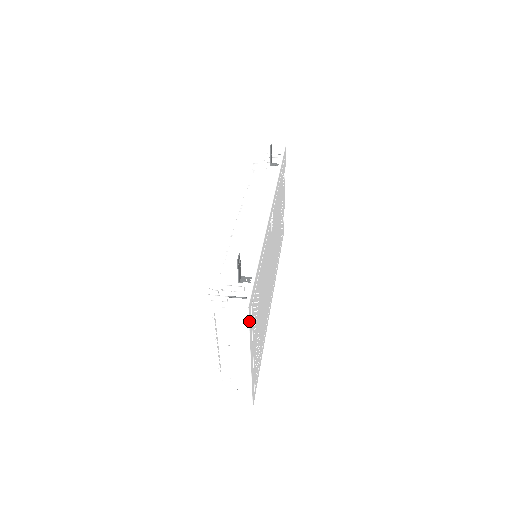
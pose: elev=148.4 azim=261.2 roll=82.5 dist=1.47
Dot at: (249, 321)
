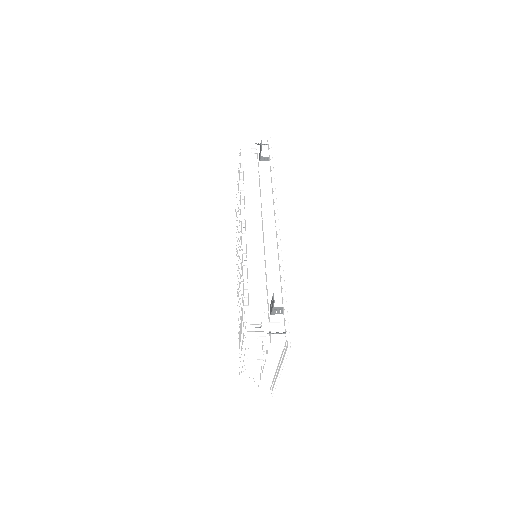
Dot at: occluded
